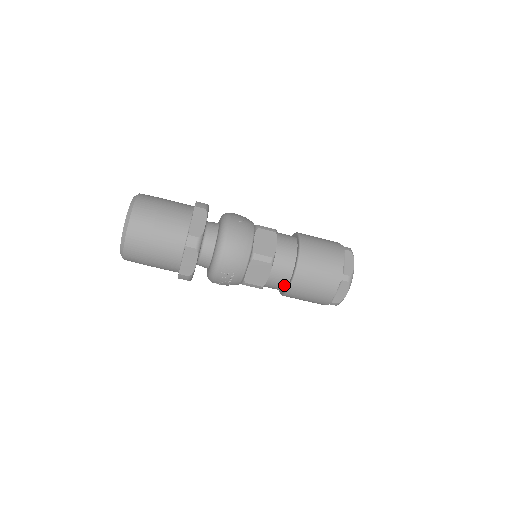
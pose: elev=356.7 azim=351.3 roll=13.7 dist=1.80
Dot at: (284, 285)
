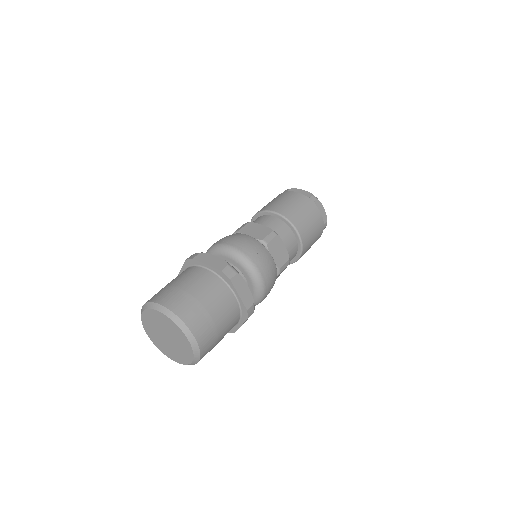
Dot at: occluded
